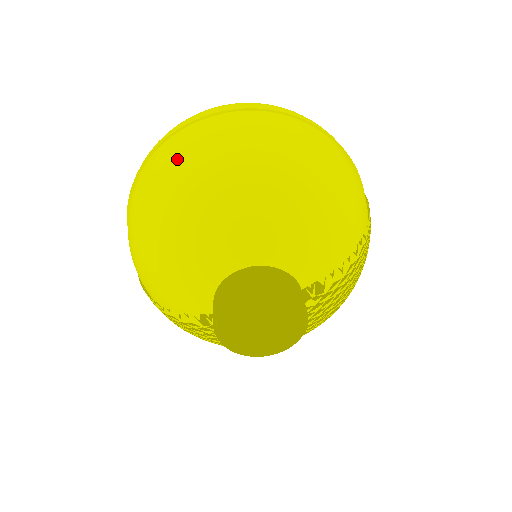
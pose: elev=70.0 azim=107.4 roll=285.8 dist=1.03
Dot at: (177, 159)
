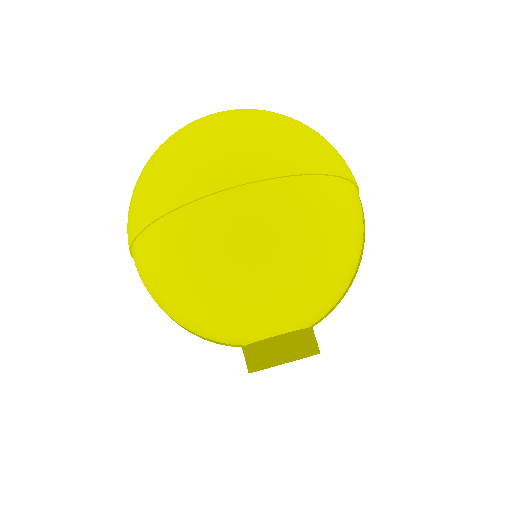
Dot at: (202, 255)
